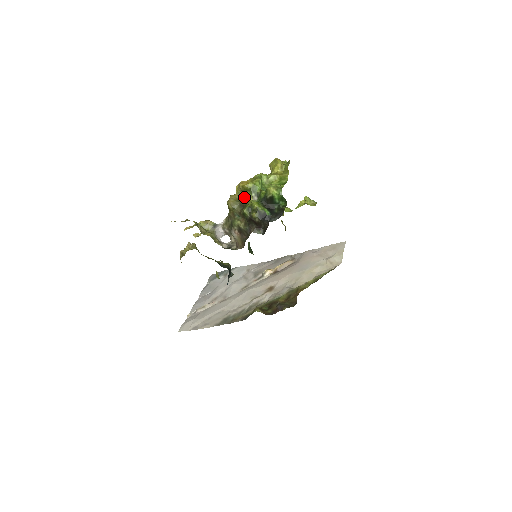
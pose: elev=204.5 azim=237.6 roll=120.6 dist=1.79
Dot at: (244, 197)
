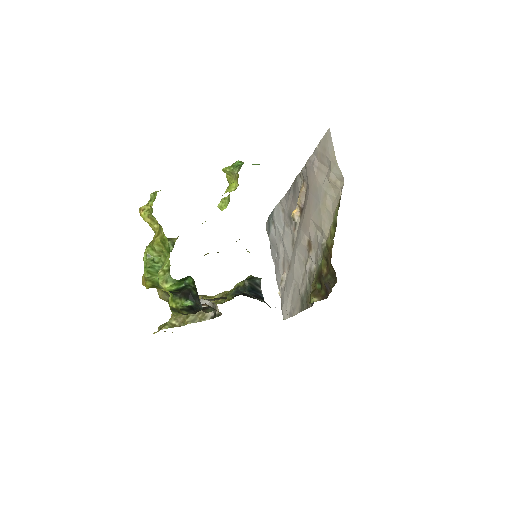
Dot at: occluded
